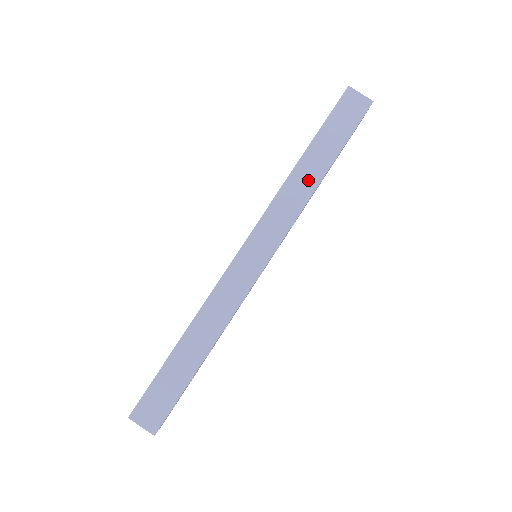
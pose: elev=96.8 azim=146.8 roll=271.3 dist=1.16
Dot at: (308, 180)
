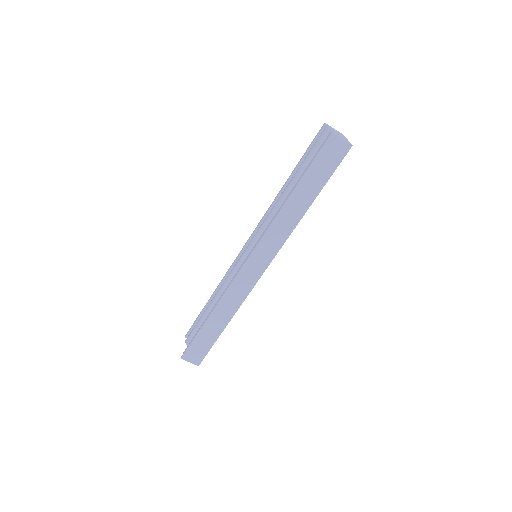
Dot at: (295, 213)
